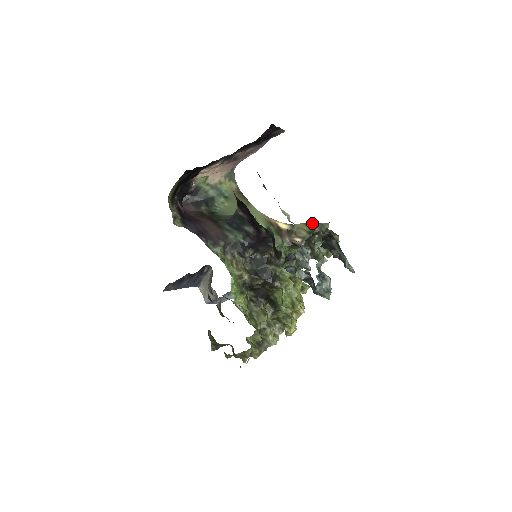
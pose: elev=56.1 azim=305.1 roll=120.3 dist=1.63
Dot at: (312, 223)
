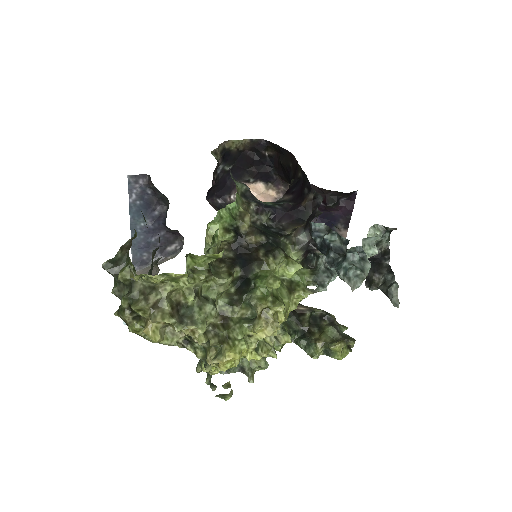
Dot at: occluded
